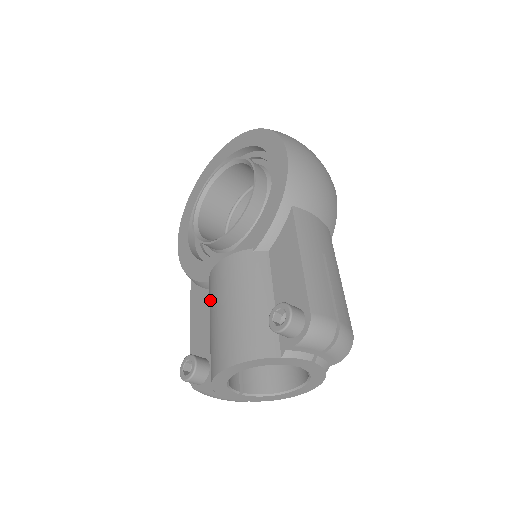
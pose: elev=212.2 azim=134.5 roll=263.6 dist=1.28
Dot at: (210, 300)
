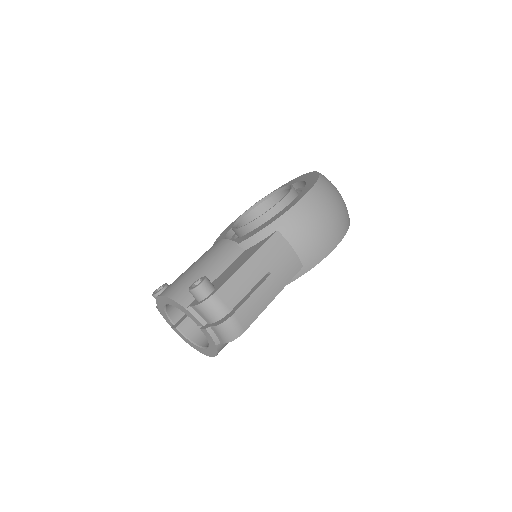
Dot at: occluded
